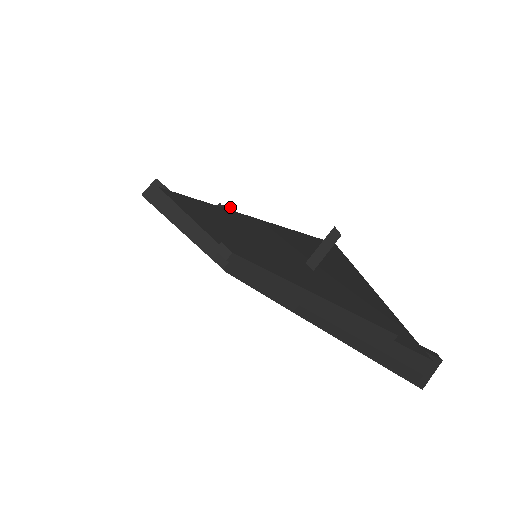
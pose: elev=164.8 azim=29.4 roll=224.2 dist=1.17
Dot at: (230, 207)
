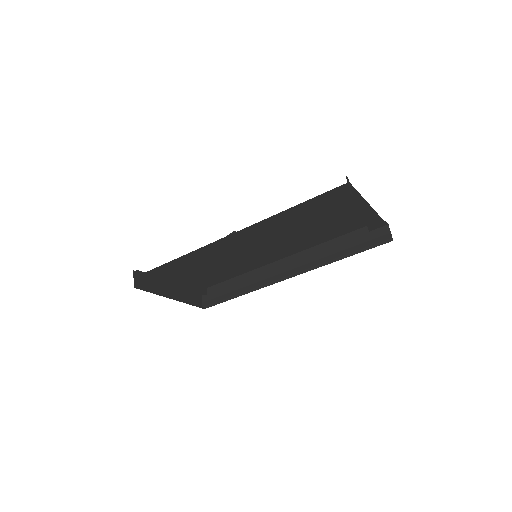
Dot at: occluded
